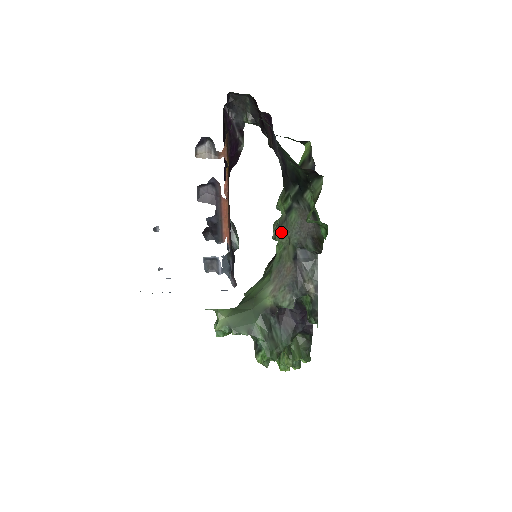
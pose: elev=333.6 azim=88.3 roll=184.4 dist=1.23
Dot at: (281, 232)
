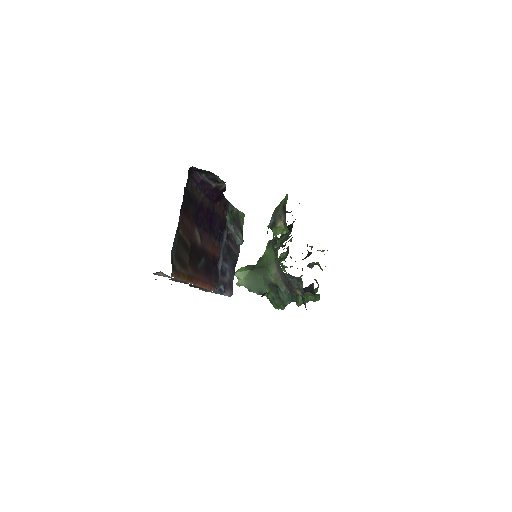
Dot at: (273, 249)
